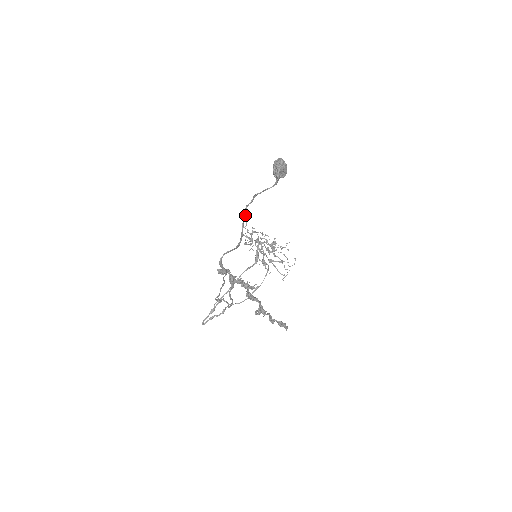
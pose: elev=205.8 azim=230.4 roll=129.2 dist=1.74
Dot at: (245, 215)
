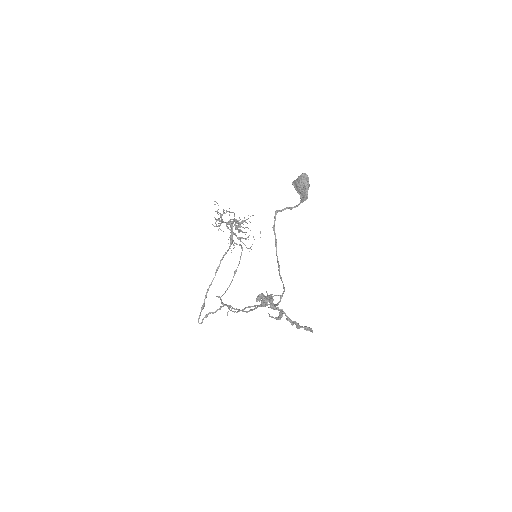
Dot at: (276, 239)
